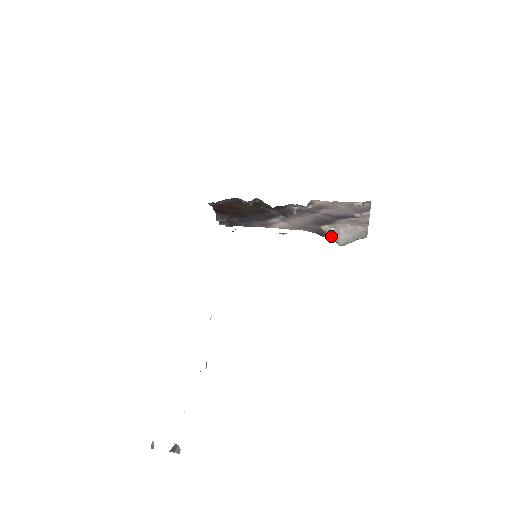
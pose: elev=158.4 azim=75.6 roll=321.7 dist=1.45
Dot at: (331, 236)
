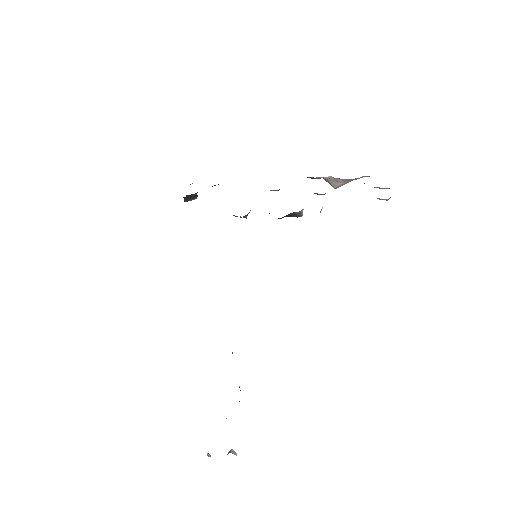
Dot at: (324, 179)
